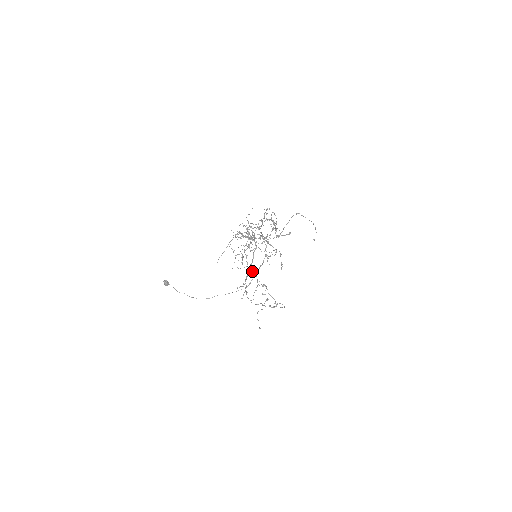
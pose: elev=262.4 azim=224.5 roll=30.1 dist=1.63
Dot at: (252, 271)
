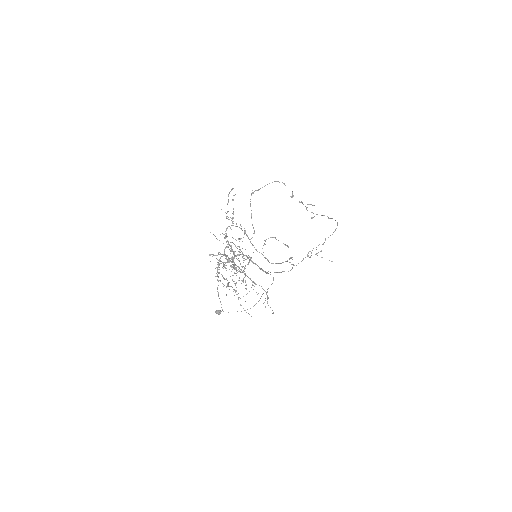
Dot at: occluded
